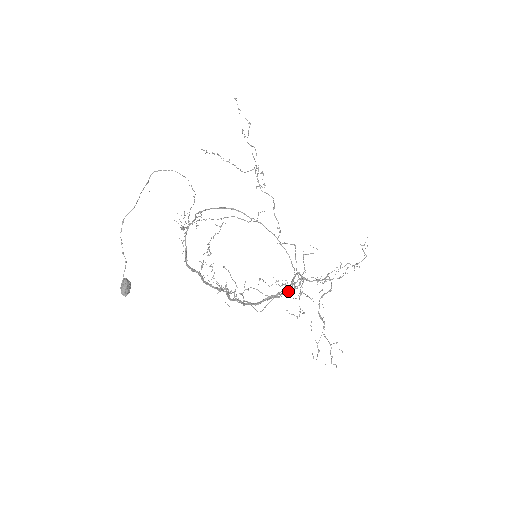
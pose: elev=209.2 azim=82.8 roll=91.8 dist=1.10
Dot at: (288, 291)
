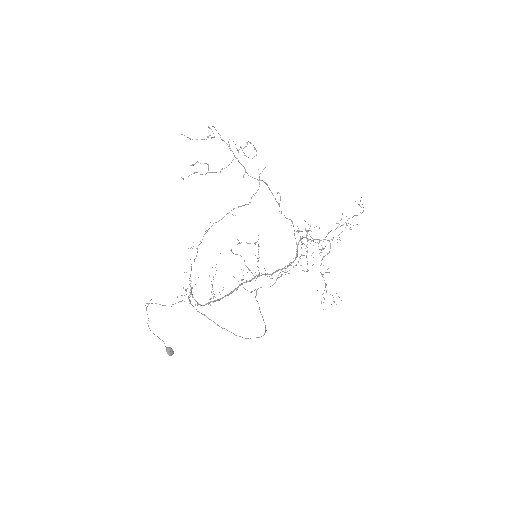
Dot at: occluded
